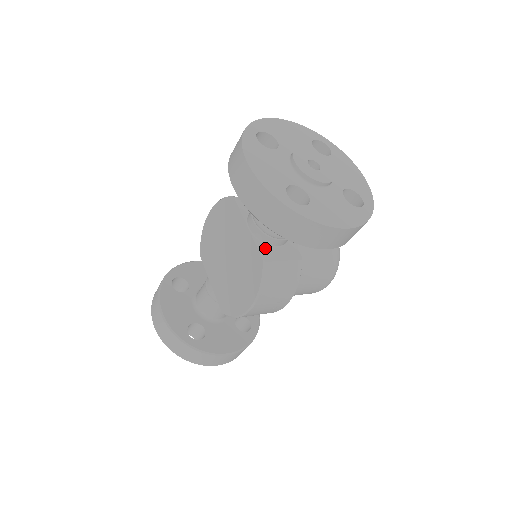
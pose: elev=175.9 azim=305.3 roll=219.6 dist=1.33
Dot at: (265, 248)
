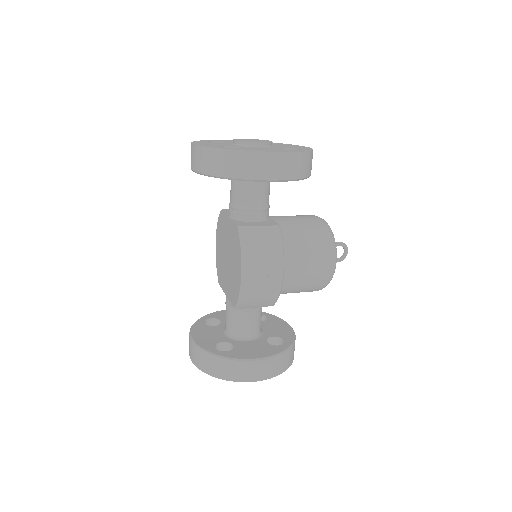
Dot at: (242, 222)
